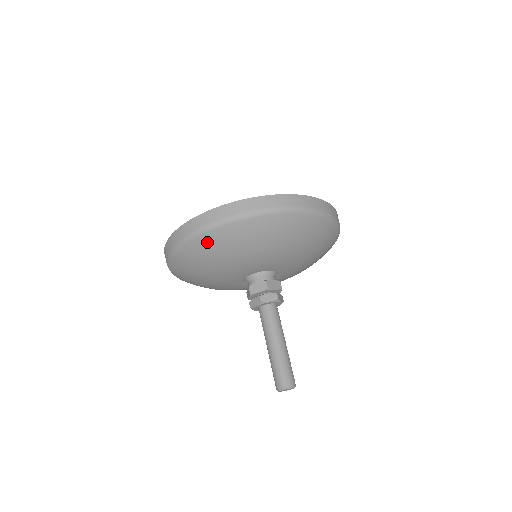
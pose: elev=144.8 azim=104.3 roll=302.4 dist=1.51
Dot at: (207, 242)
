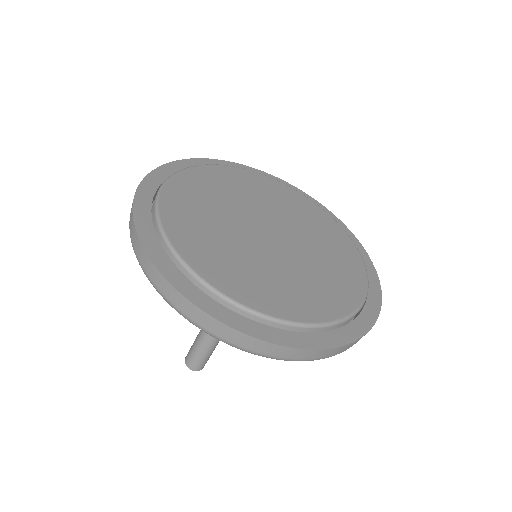
Dot at: occluded
